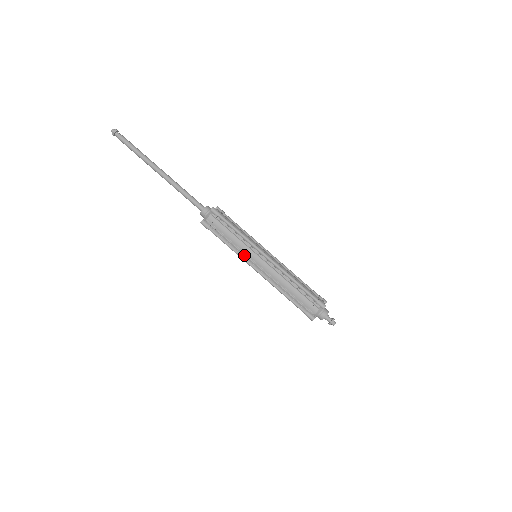
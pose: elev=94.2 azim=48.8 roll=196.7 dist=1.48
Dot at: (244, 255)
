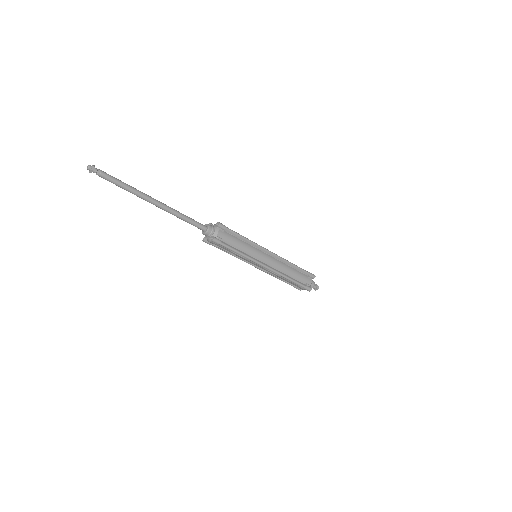
Dot at: occluded
